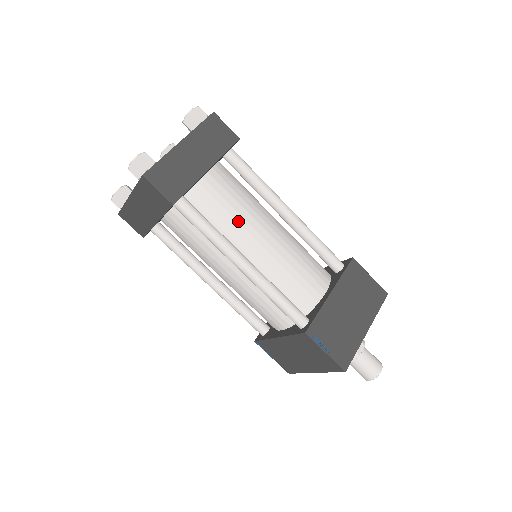
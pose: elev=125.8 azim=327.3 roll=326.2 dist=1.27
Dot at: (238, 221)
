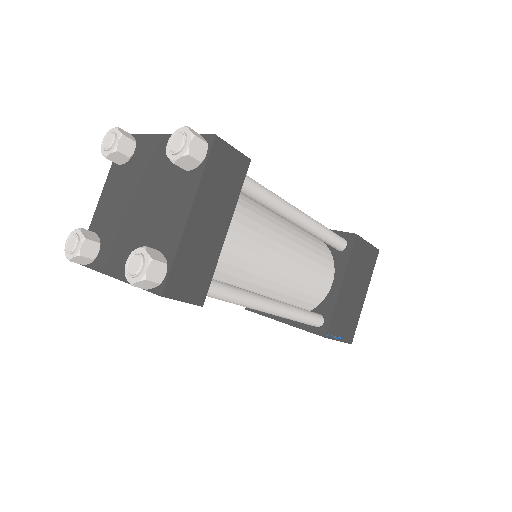
Dot at: (258, 263)
